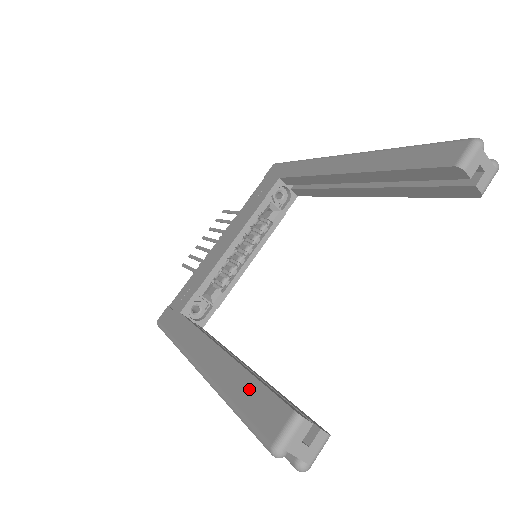
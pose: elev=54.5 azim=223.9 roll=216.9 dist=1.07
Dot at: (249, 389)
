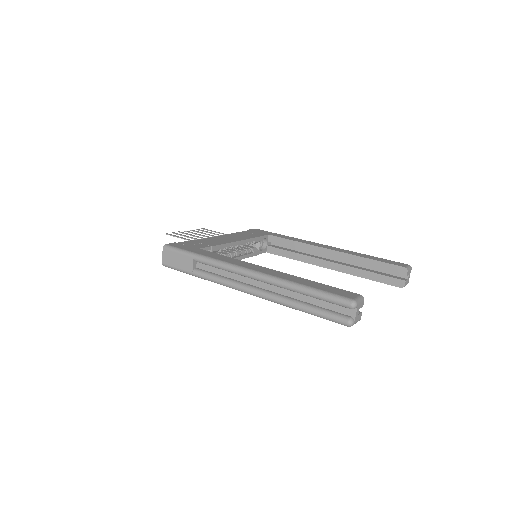
Dot at: (317, 284)
